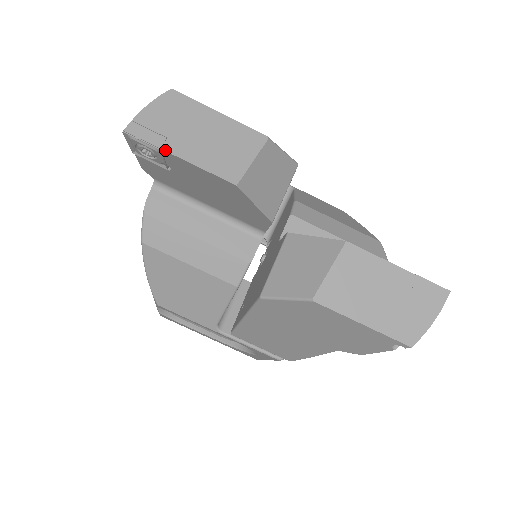
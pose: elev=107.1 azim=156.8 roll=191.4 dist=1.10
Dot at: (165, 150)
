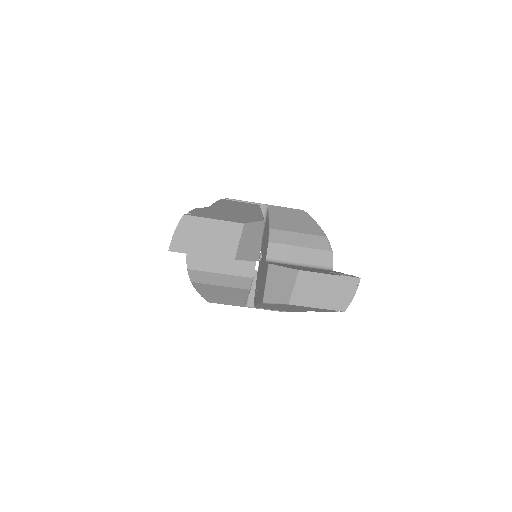
Dot at: occluded
